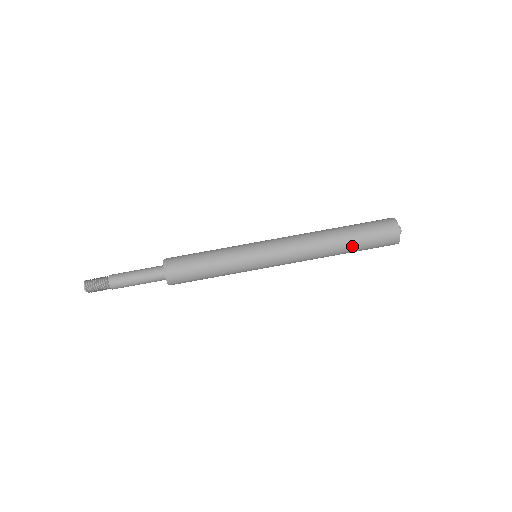
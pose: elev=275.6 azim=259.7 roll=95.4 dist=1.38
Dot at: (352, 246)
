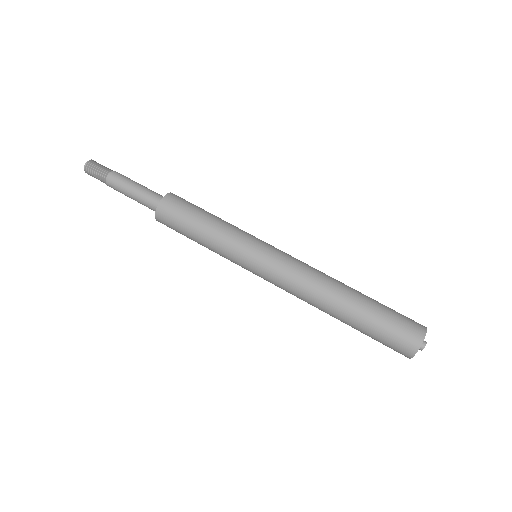
Dot at: (353, 327)
